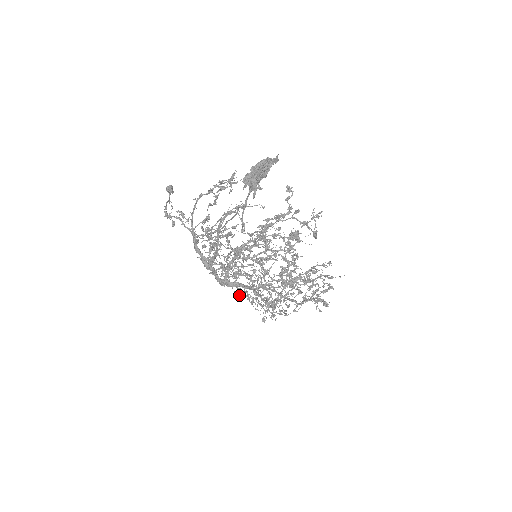
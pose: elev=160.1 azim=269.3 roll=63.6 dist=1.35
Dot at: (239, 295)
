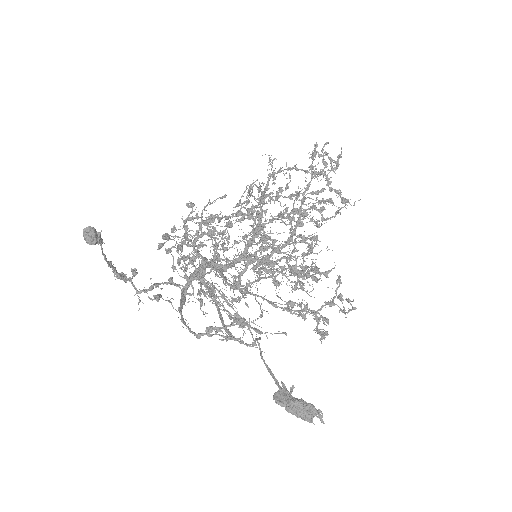
Dot at: occluded
